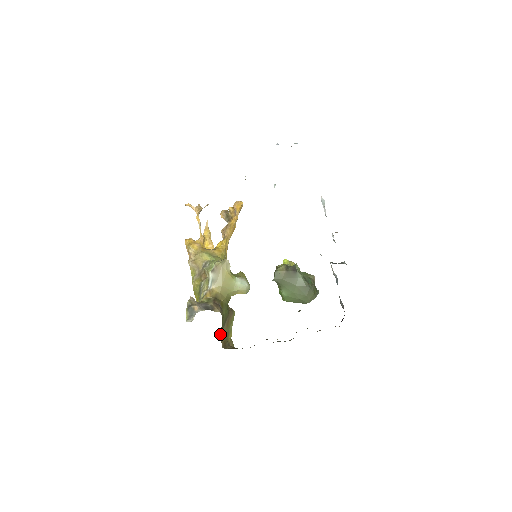
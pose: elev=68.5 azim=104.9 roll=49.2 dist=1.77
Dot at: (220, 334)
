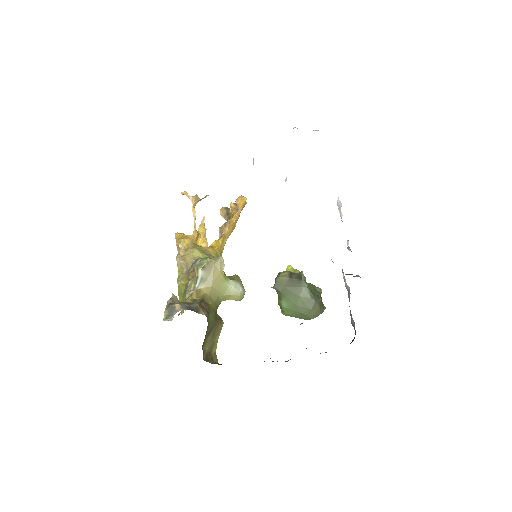
Dot at: (203, 344)
